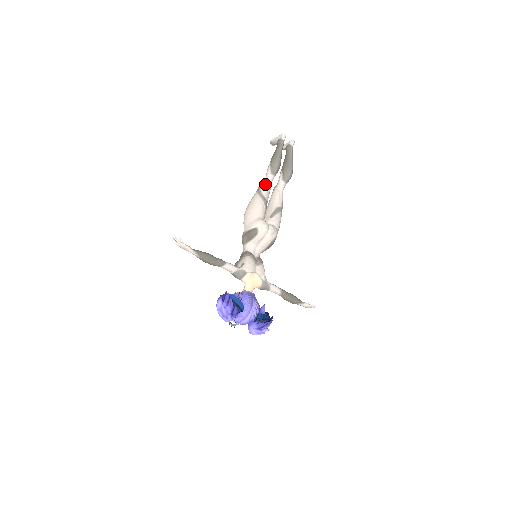
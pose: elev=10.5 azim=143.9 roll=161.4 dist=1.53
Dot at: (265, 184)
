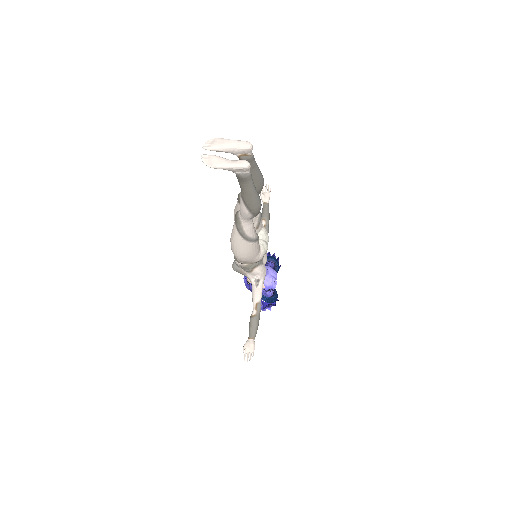
Dot at: (250, 228)
